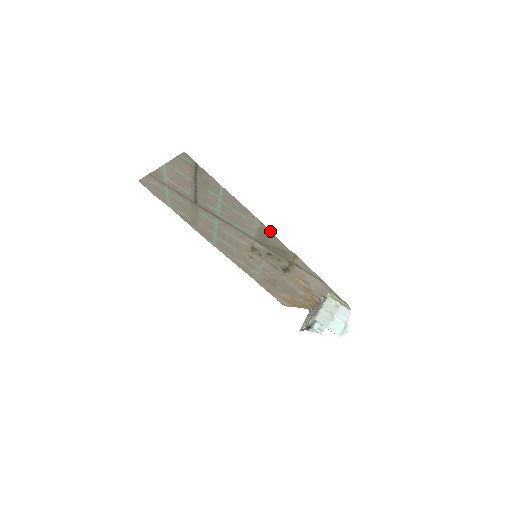
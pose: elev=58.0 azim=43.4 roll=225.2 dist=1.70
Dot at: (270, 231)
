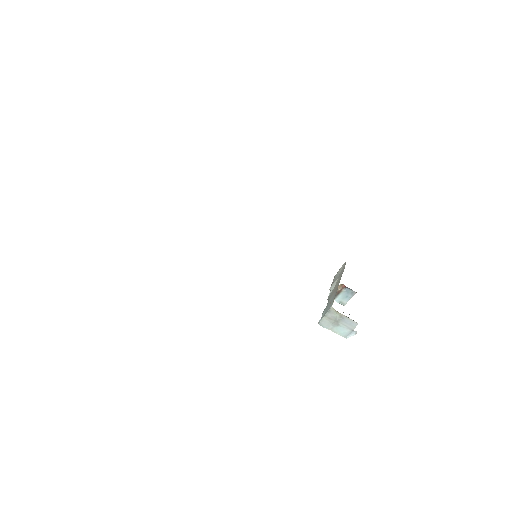
Dot at: occluded
